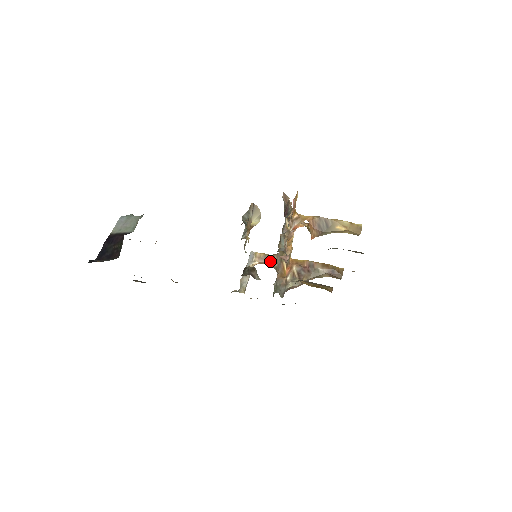
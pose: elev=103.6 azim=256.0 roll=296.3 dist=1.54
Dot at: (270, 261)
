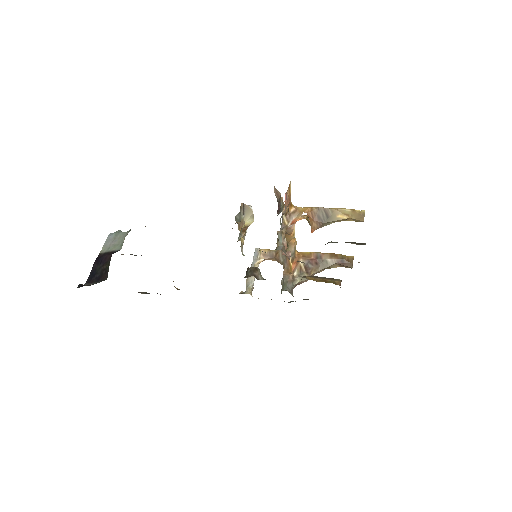
Dot at: (275, 257)
